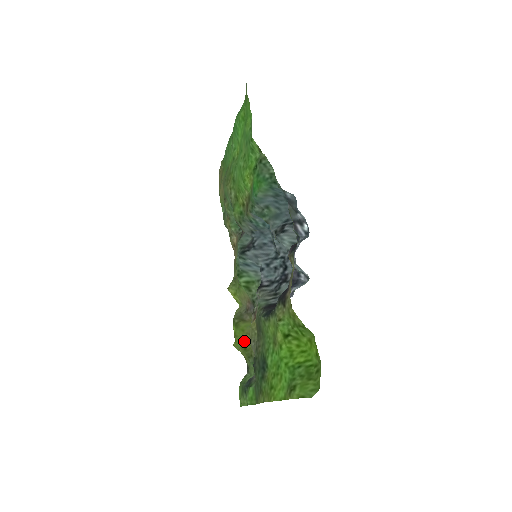
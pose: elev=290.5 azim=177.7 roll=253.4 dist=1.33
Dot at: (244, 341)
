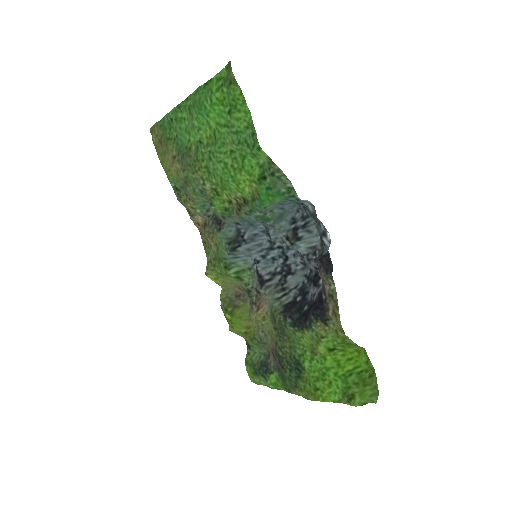
Dot at: (243, 327)
